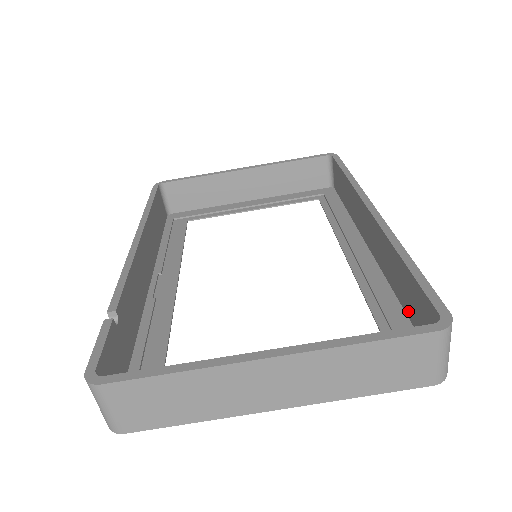
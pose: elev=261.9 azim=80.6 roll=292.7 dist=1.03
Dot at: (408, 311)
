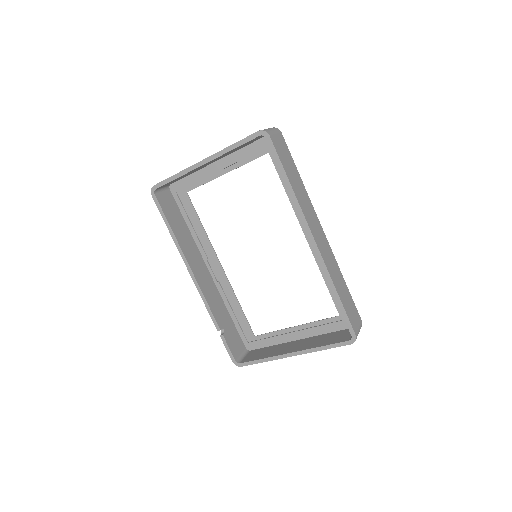
Dot at: occluded
